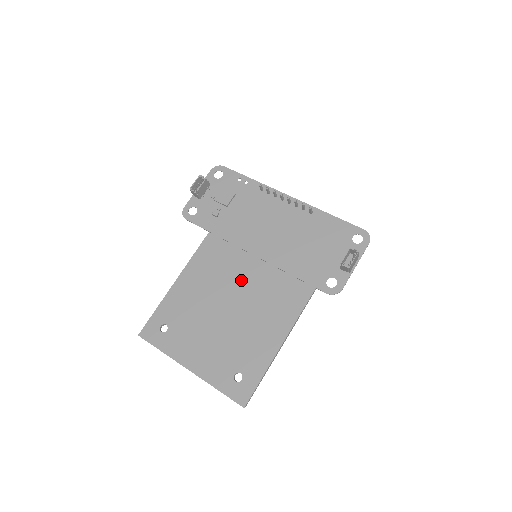
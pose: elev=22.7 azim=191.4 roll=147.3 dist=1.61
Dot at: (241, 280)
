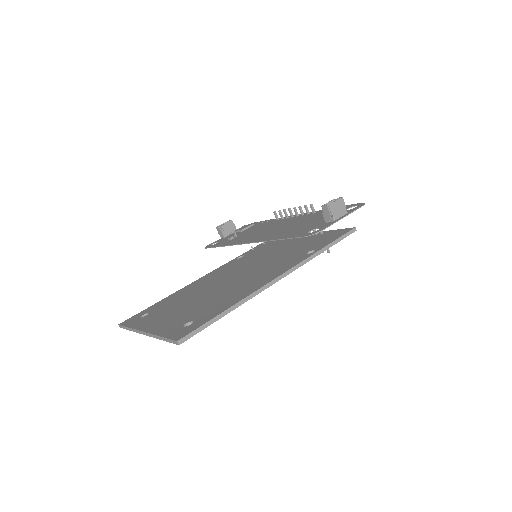
Dot at: (235, 275)
